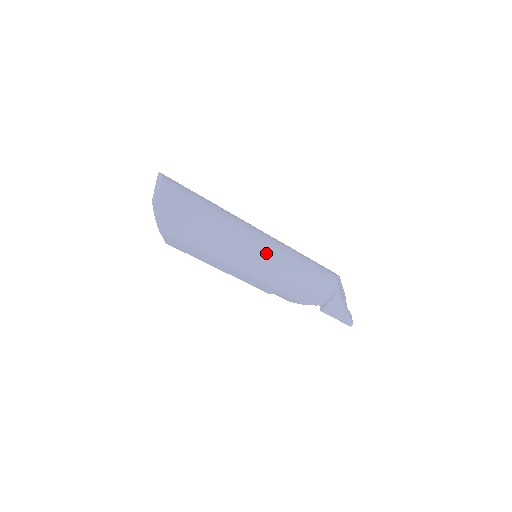
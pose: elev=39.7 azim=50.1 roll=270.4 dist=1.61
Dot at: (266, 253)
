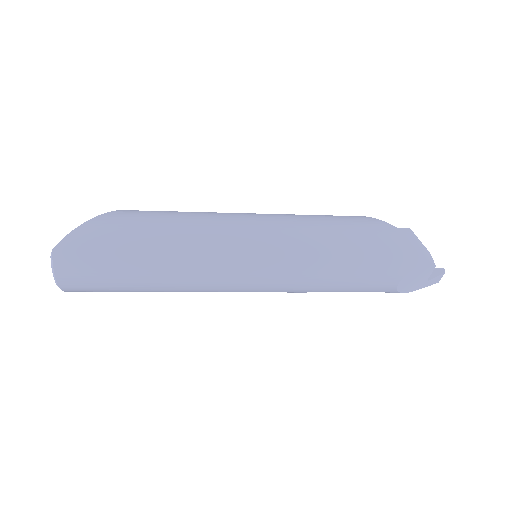
Dot at: (249, 291)
